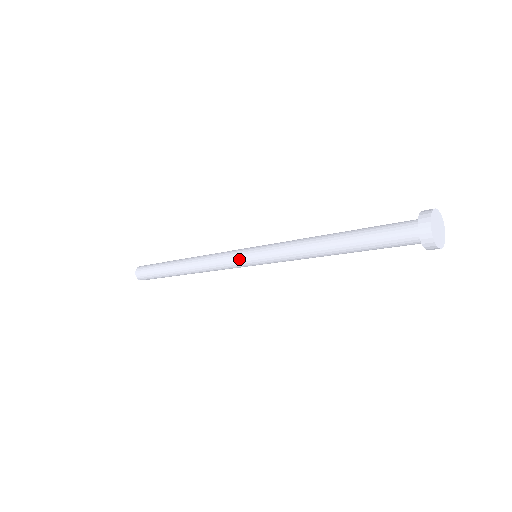
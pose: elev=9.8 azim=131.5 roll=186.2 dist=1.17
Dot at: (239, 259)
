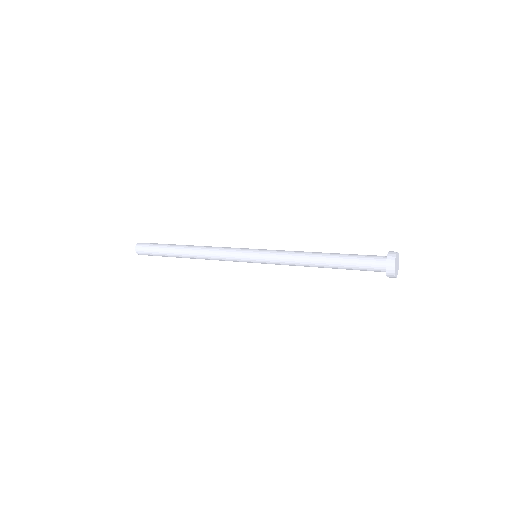
Dot at: (243, 259)
